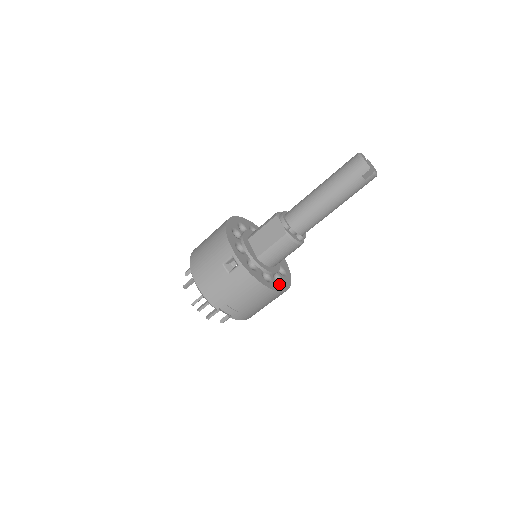
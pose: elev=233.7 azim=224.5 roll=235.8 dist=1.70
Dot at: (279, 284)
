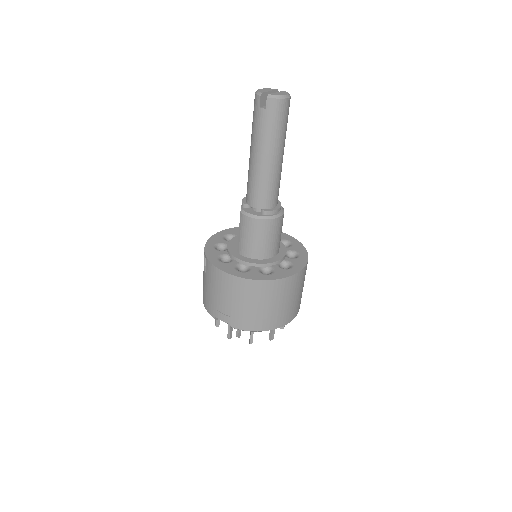
Dot at: (262, 274)
